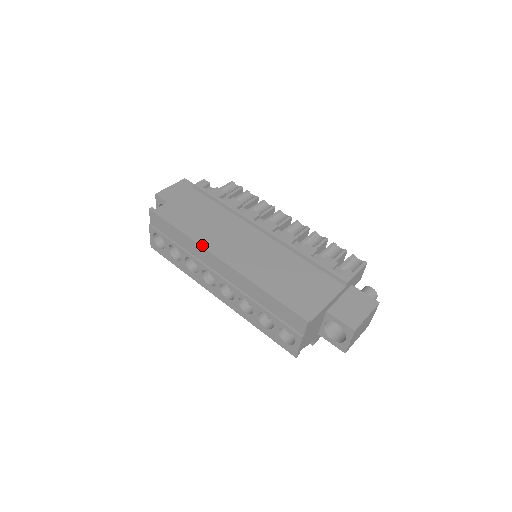
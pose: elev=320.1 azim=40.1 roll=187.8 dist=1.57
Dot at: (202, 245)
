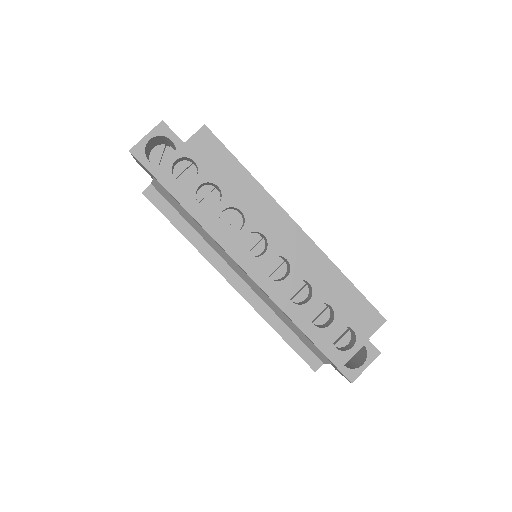
Dot at: (275, 200)
